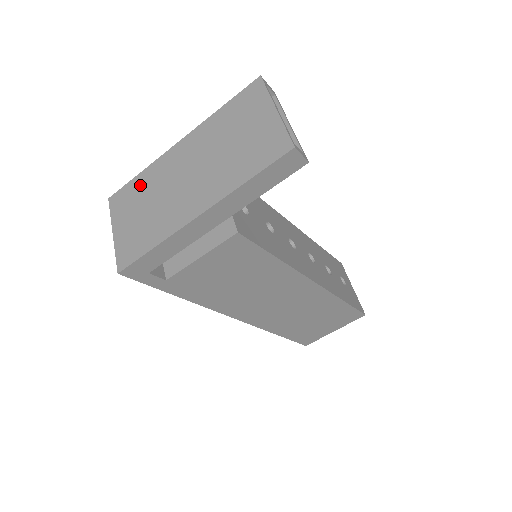
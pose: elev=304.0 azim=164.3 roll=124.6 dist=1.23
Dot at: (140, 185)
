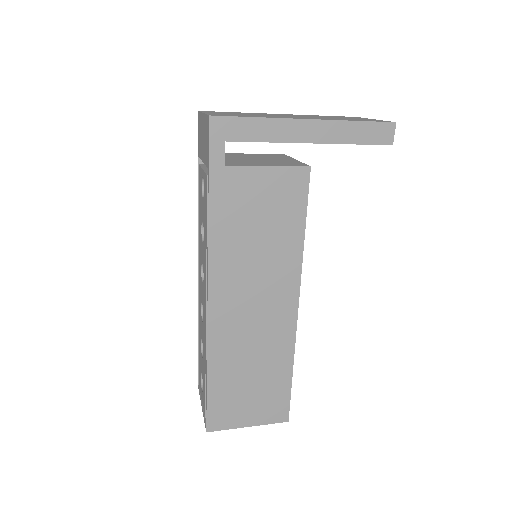
Dot at: occluded
